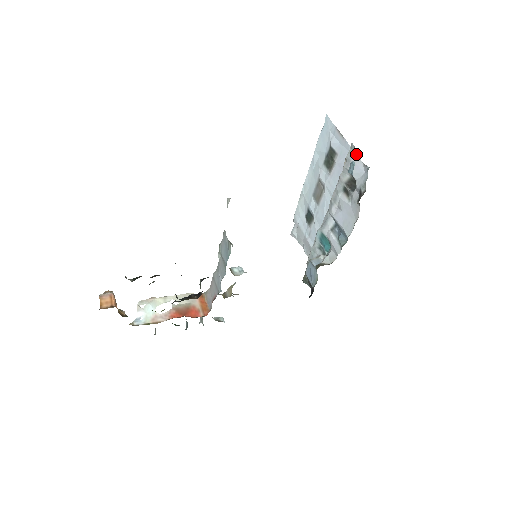
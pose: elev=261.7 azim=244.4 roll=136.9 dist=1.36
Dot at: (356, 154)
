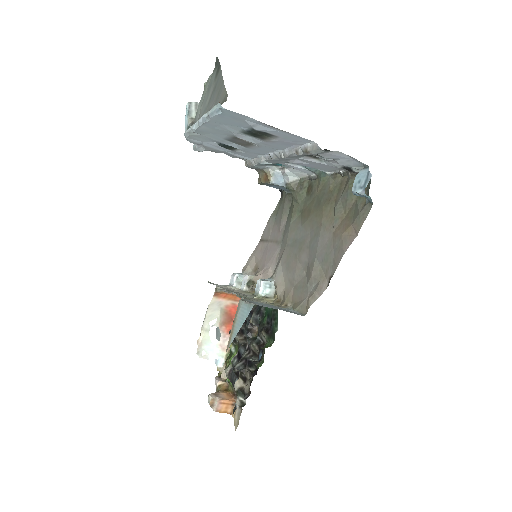
Dot at: (331, 151)
